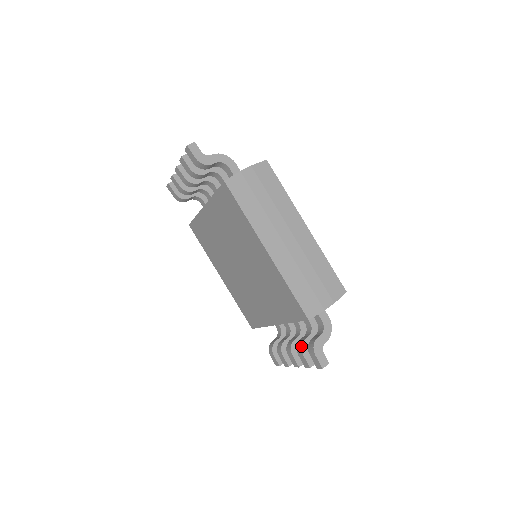
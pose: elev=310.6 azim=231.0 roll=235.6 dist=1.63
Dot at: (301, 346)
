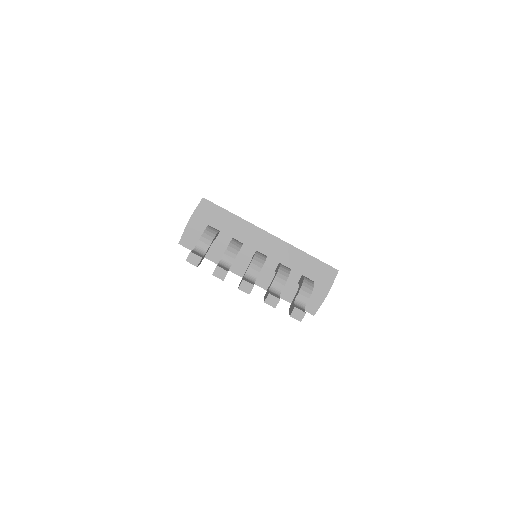
Dot at: occluded
